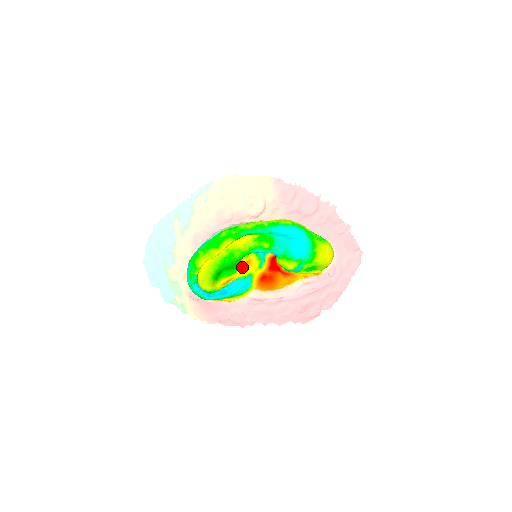
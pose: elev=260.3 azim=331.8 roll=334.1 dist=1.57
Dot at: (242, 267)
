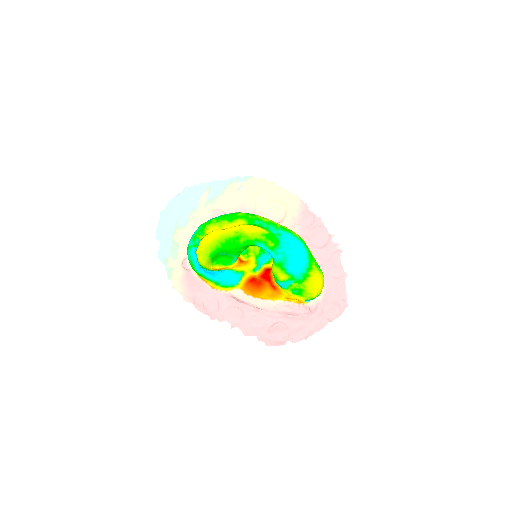
Dot at: (239, 263)
